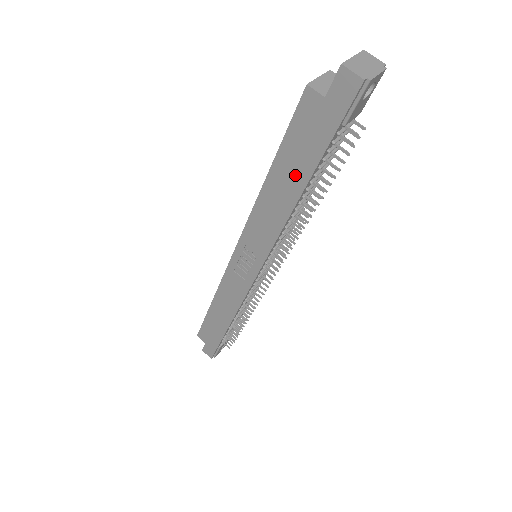
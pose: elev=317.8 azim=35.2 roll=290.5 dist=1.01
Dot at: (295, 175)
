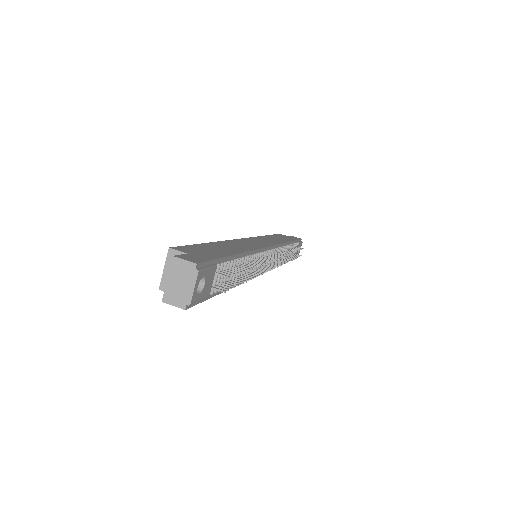
Dot at: occluded
